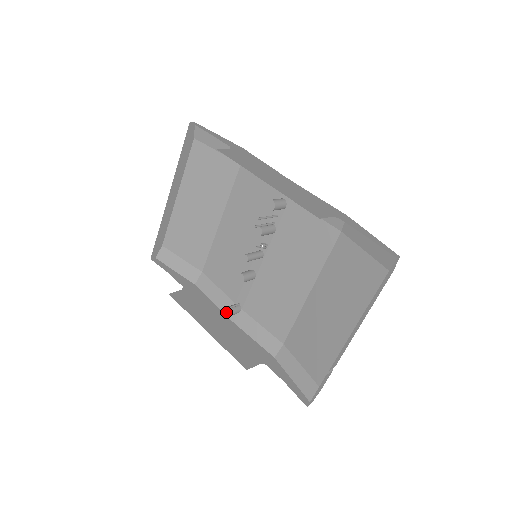
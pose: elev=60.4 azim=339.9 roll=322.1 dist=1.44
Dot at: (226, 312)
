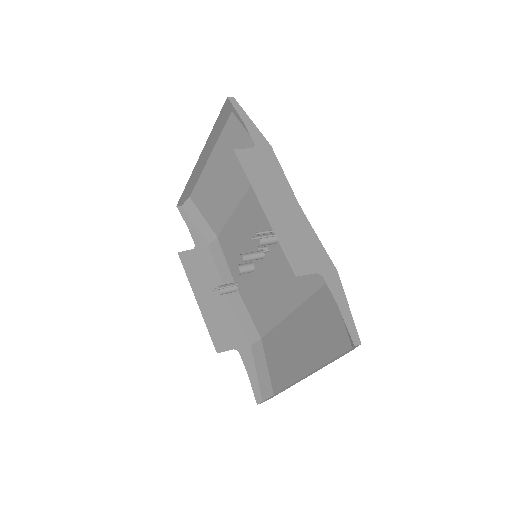
Dot at: occluded
